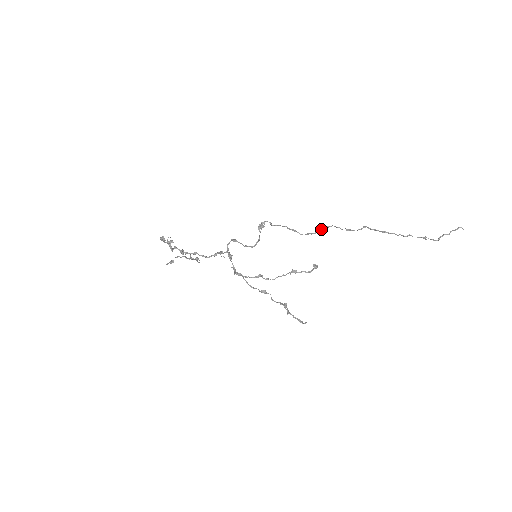
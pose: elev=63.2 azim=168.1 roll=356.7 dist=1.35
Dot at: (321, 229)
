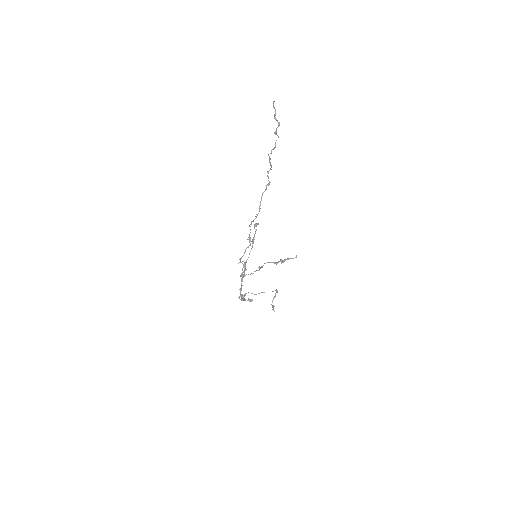
Dot at: (260, 203)
